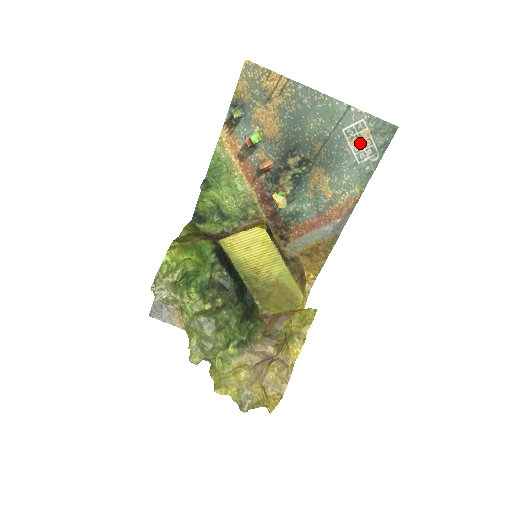
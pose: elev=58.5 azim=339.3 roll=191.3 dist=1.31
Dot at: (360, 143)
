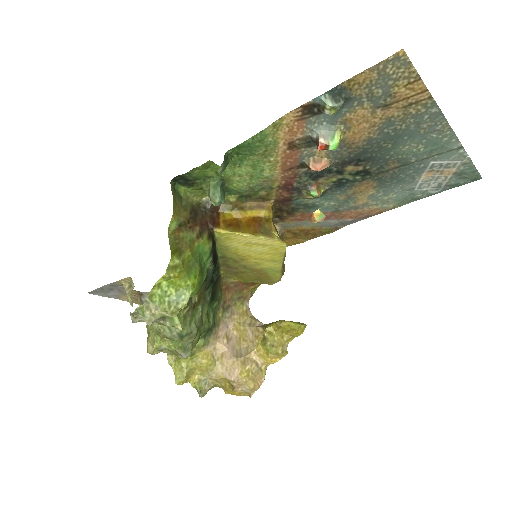
Dot at: (435, 176)
